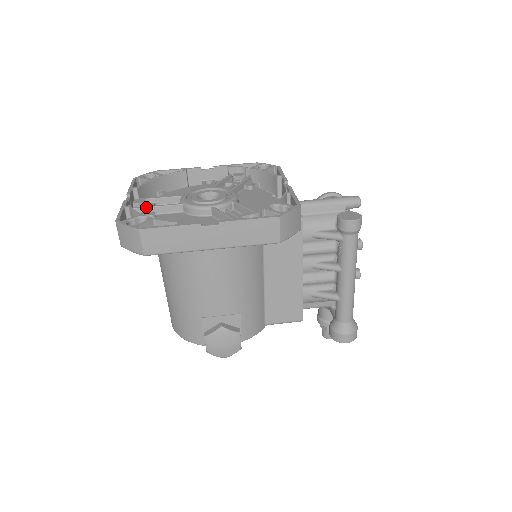
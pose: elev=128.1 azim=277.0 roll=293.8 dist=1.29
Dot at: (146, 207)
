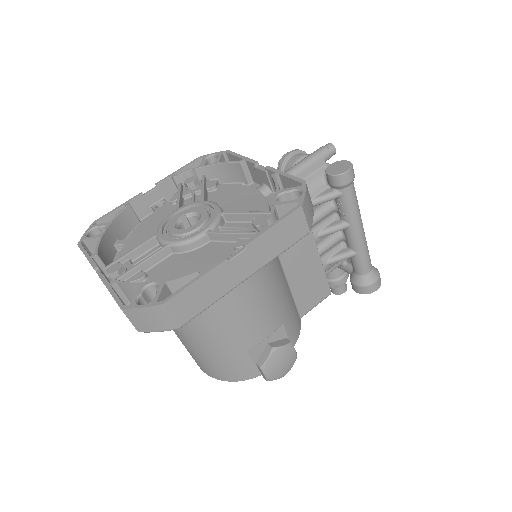
Dot at: (129, 271)
